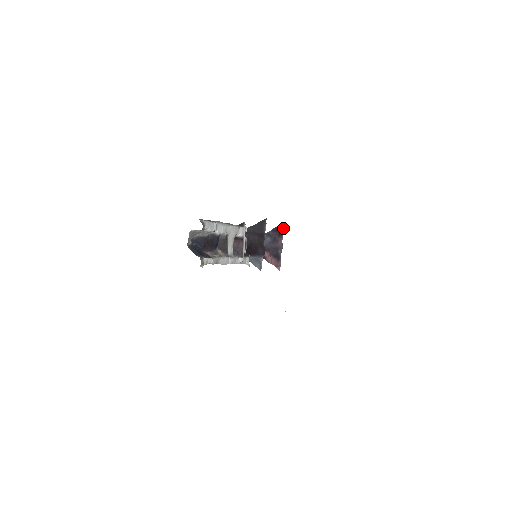
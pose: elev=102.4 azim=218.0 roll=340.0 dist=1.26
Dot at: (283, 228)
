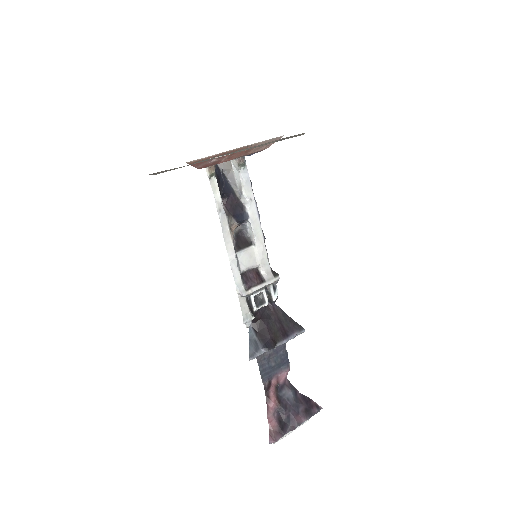
Dot at: (317, 412)
